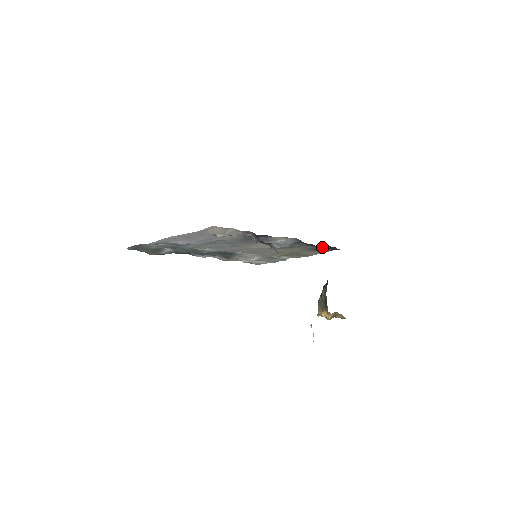
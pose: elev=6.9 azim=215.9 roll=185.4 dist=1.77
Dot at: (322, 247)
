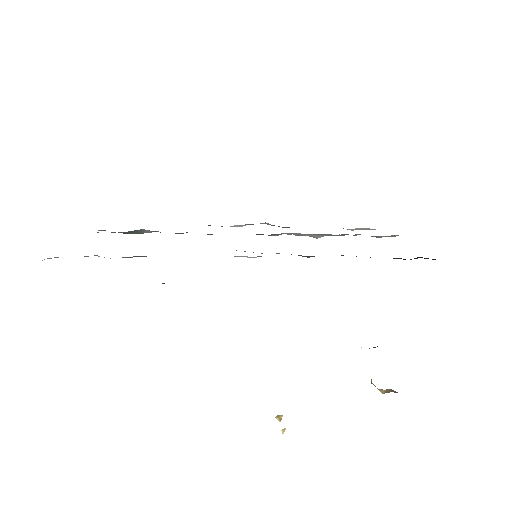
Dot at: occluded
